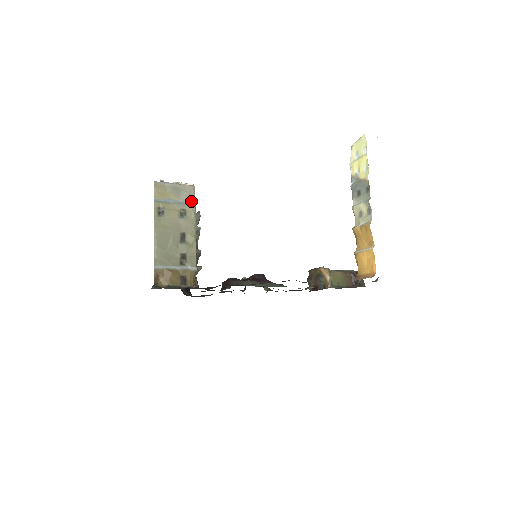
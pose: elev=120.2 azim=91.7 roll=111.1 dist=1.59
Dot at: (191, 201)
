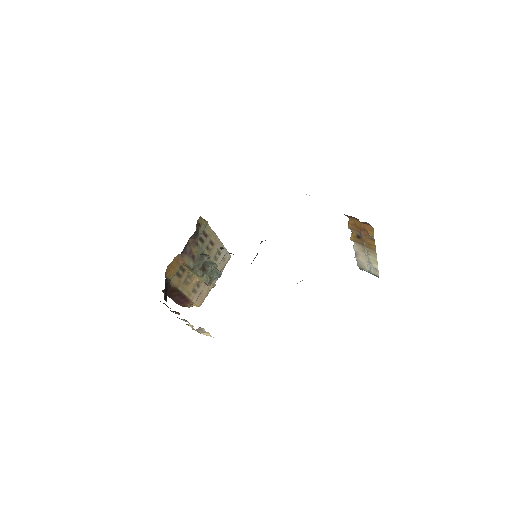
Dot at: occluded
